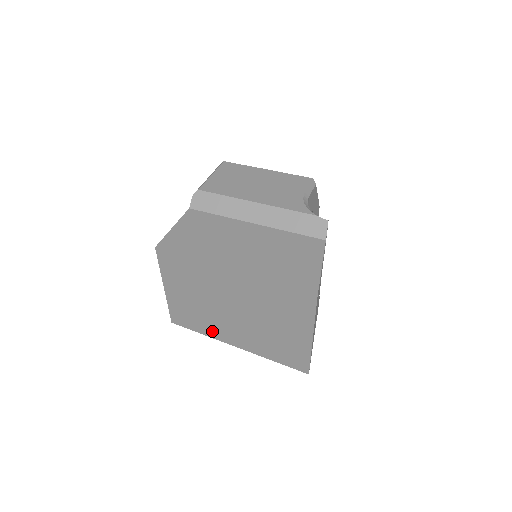
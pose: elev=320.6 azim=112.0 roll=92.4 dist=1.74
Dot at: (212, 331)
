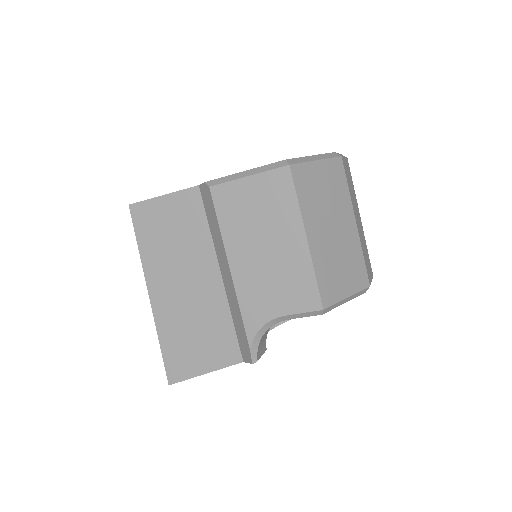
Dot at: occluded
